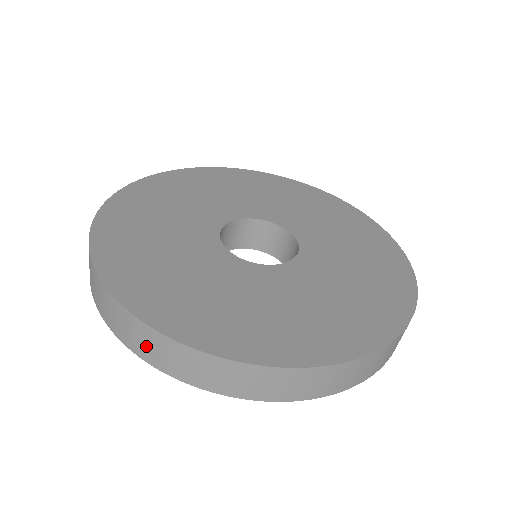
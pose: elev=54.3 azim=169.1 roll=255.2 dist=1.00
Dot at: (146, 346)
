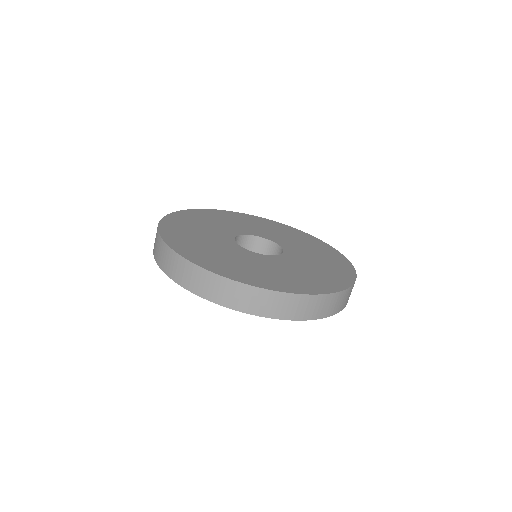
Dot at: (155, 242)
